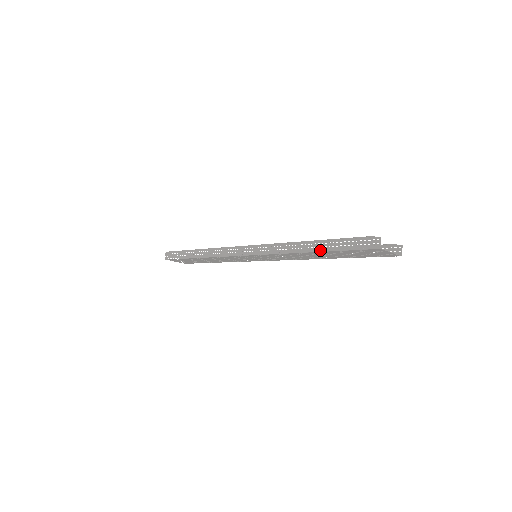
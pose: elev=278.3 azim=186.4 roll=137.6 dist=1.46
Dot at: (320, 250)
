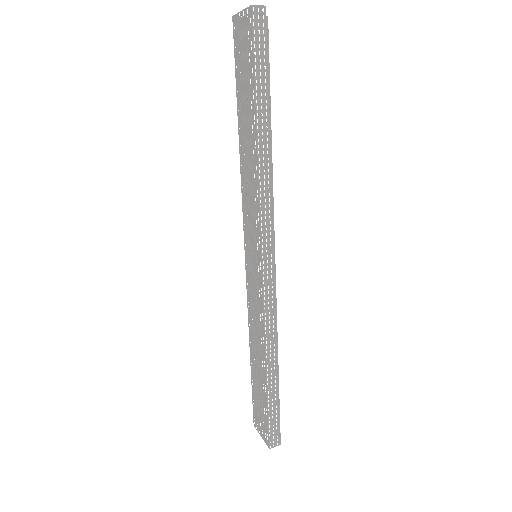
Dot at: (239, 112)
